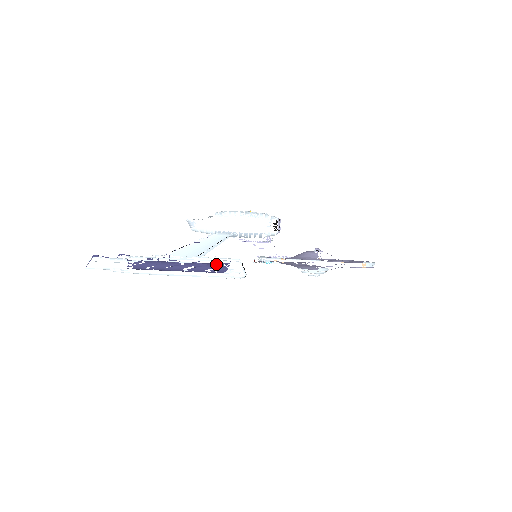
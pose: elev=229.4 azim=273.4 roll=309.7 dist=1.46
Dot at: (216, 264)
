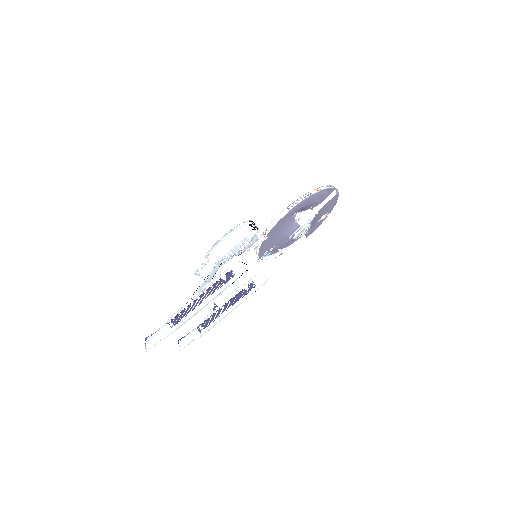
Dot at: (223, 276)
